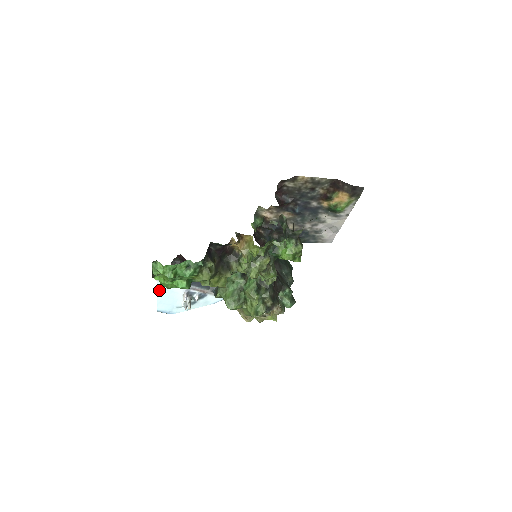
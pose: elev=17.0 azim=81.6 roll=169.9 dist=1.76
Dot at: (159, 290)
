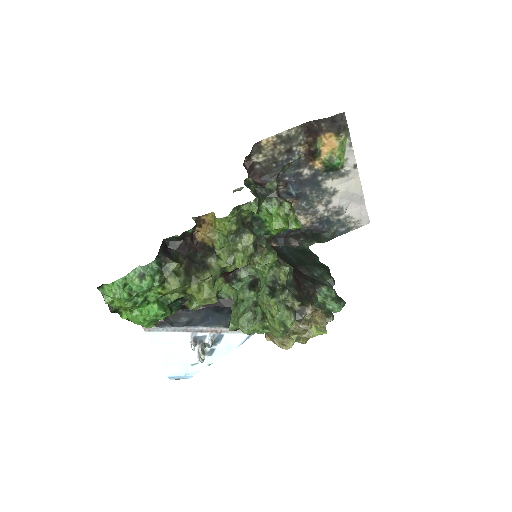
Dot at: (155, 346)
